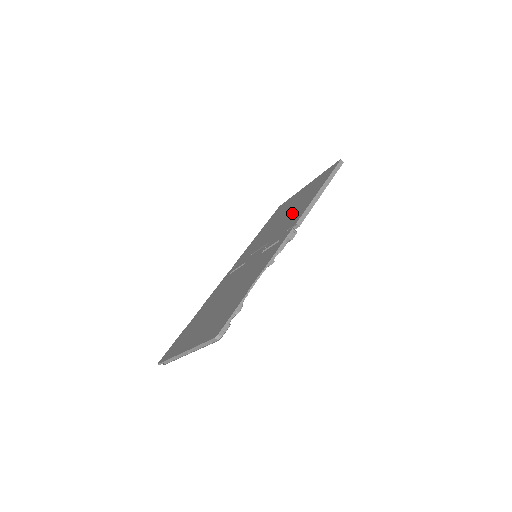
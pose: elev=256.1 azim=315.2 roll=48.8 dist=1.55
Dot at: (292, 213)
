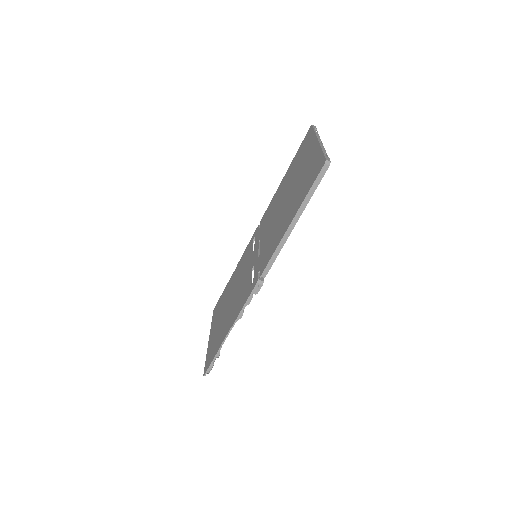
Dot at: (279, 223)
